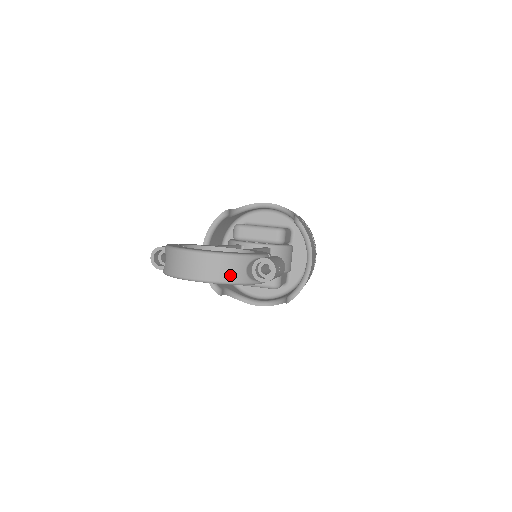
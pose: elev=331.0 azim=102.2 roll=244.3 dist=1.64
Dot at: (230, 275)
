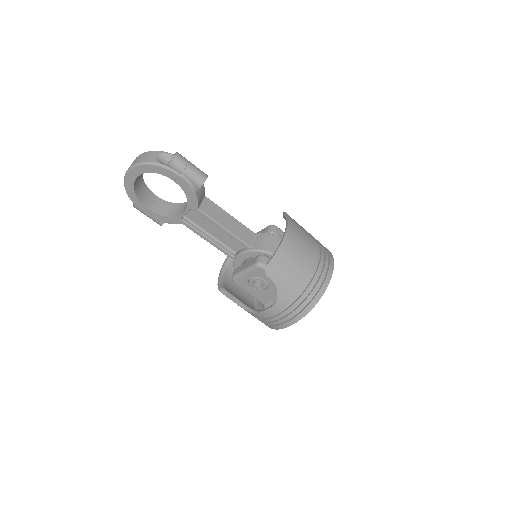
Dot at: (144, 159)
